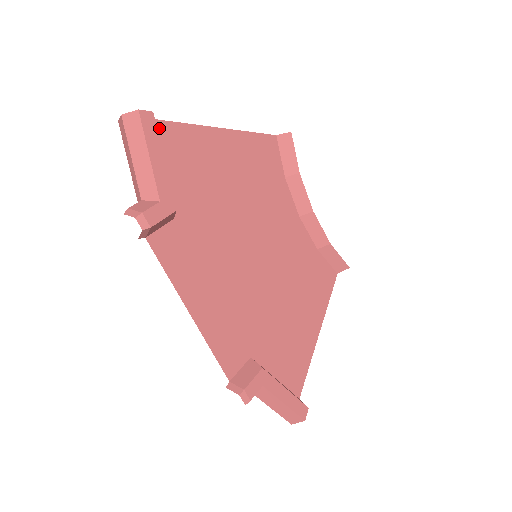
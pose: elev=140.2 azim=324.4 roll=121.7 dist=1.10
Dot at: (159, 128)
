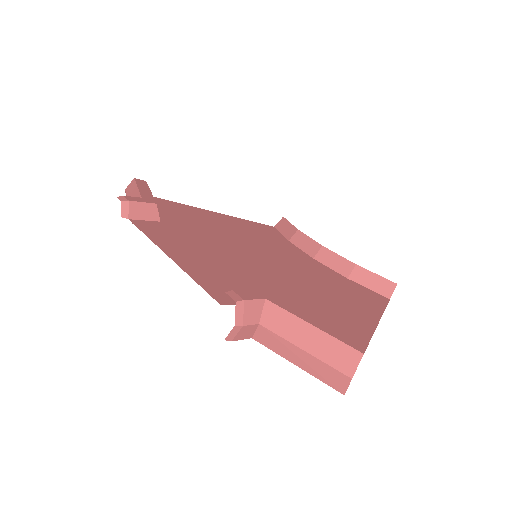
Dot at: (156, 199)
